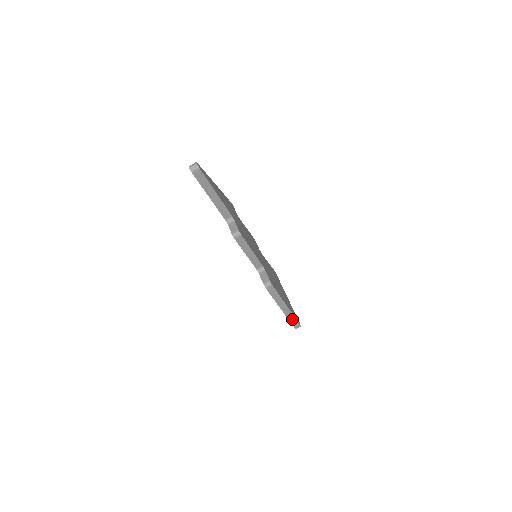
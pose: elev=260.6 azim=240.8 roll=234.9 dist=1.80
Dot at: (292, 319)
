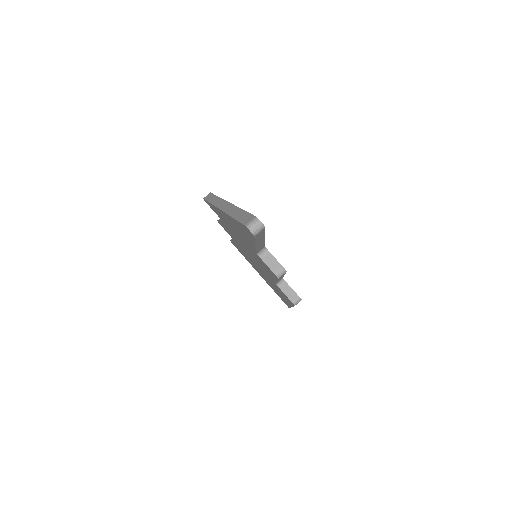
Dot at: occluded
